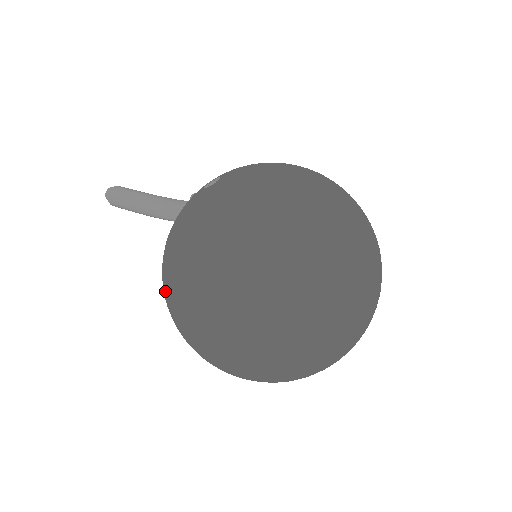
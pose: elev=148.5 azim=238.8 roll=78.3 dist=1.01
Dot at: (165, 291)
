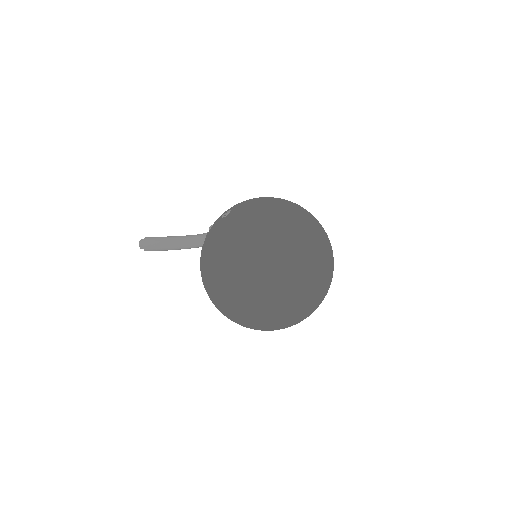
Dot at: (215, 283)
